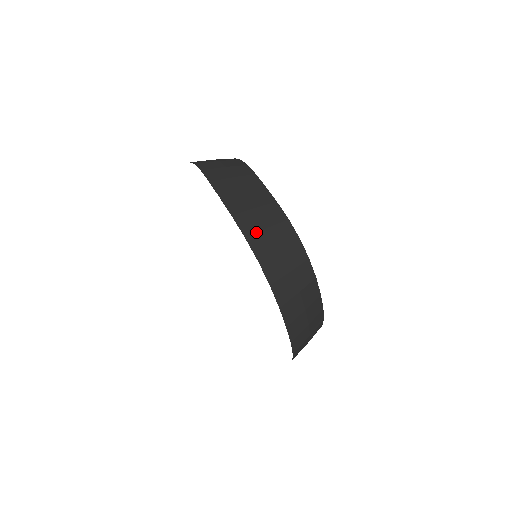
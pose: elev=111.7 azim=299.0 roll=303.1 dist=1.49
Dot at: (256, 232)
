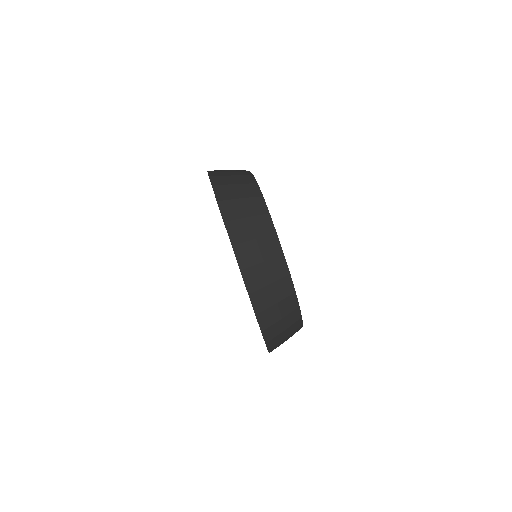
Dot at: (220, 176)
